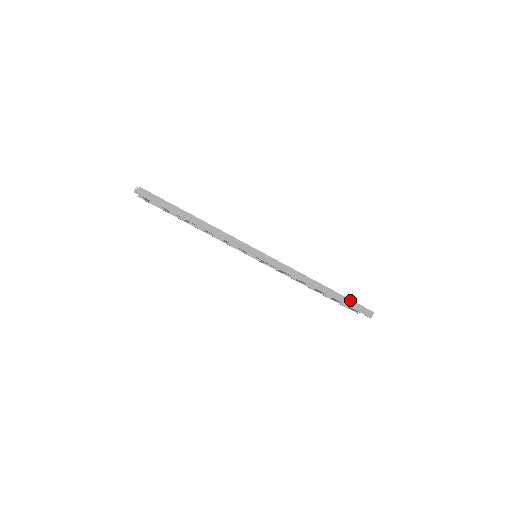
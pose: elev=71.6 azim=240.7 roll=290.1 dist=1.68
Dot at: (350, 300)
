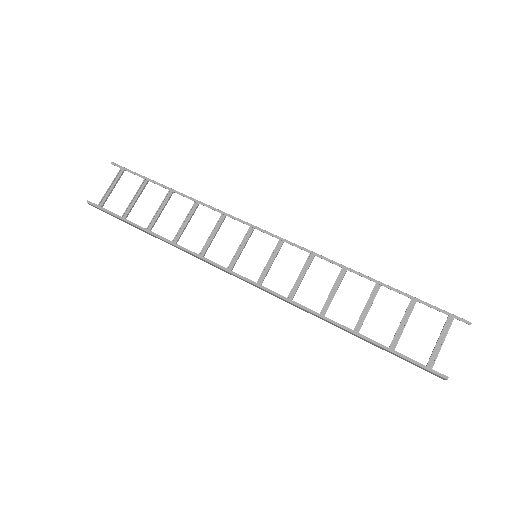
Dot at: occluded
